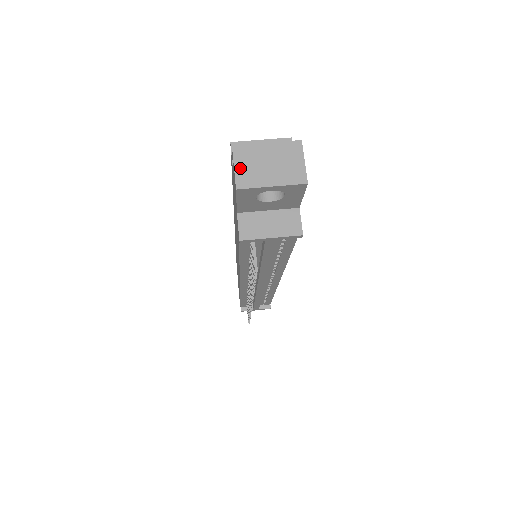
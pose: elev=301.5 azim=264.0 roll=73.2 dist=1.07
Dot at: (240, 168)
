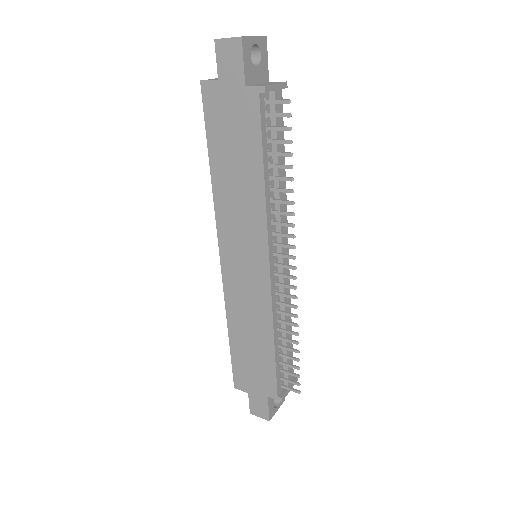
Dot at: (231, 38)
